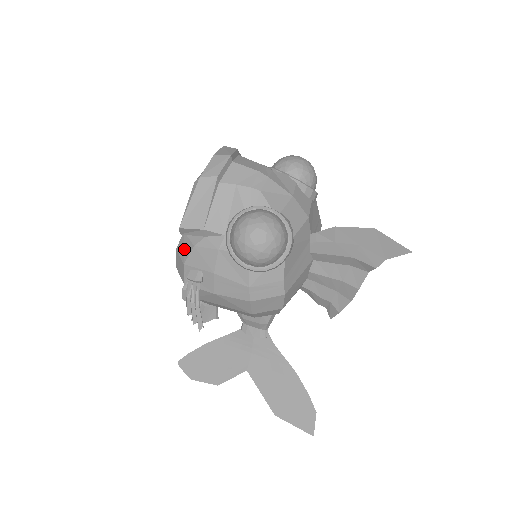
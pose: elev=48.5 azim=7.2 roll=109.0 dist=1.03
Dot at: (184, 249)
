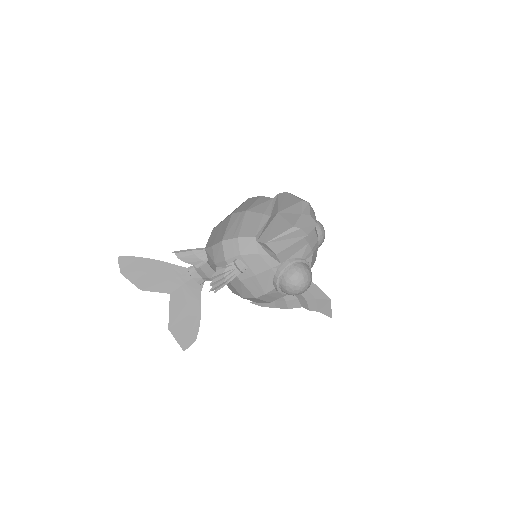
Dot at: (248, 247)
